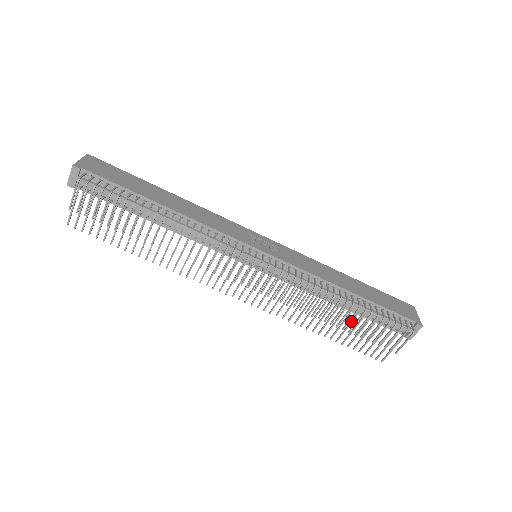
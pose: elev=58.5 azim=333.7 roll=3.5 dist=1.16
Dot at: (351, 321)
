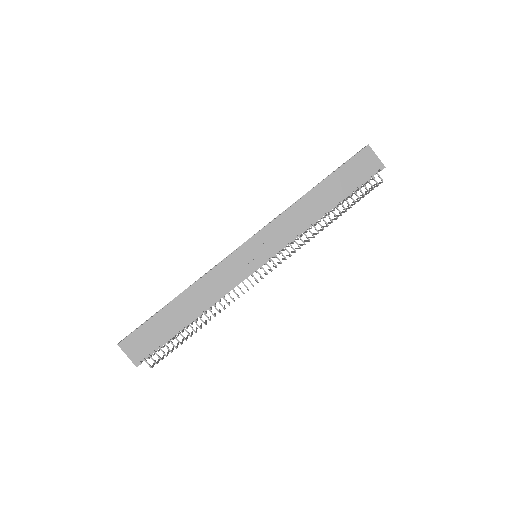
Dot at: occluded
